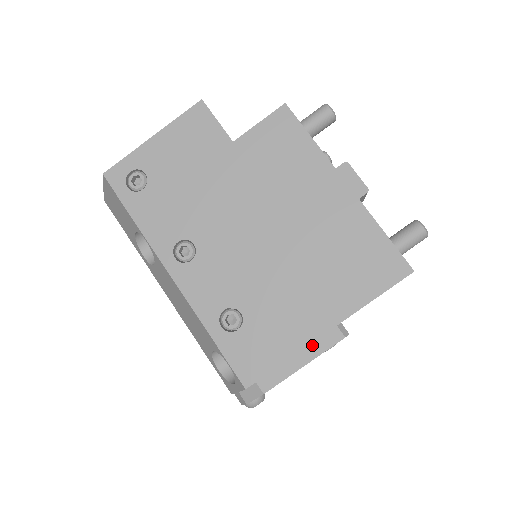
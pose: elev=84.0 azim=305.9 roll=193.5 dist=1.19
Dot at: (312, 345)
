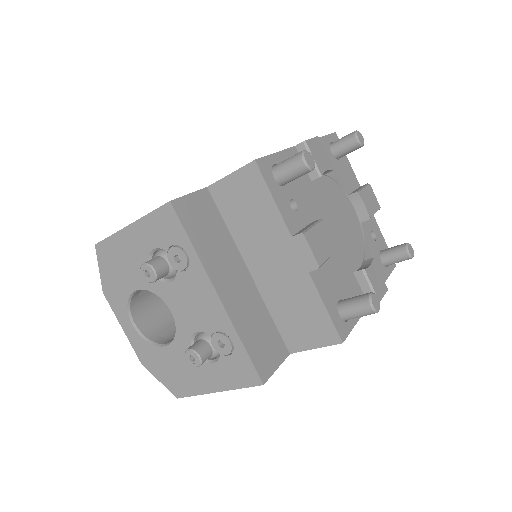
Dot at: occluded
